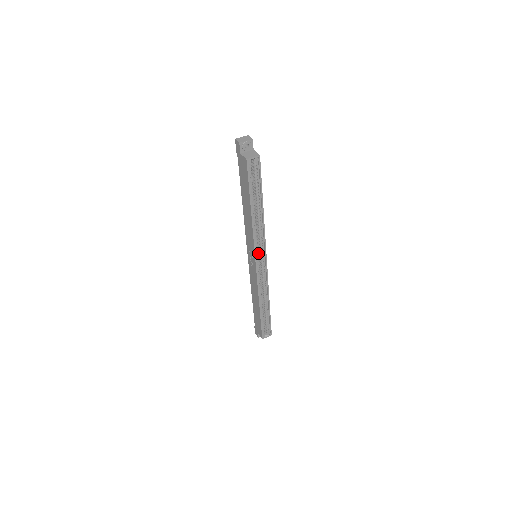
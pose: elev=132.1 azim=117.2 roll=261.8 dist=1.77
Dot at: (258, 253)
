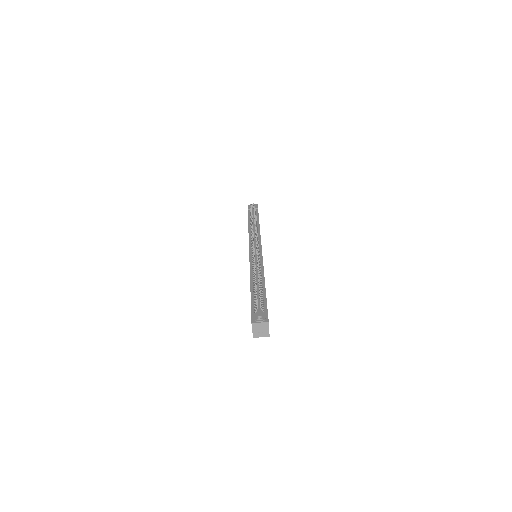
Dot at: occluded
